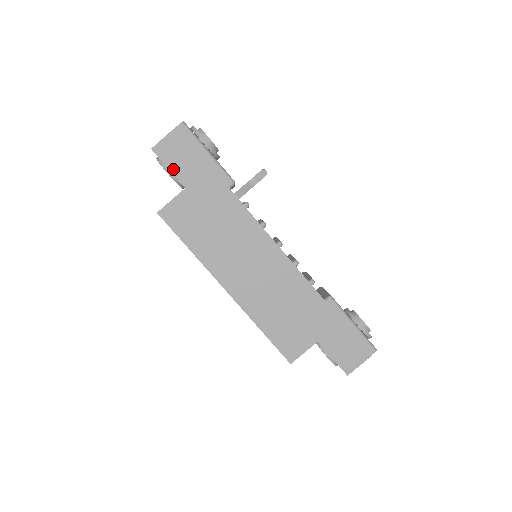
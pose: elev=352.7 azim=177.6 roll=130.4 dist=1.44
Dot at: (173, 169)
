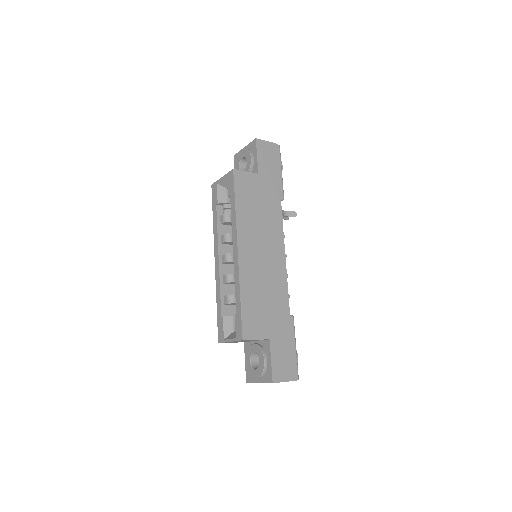
Dot at: (259, 159)
